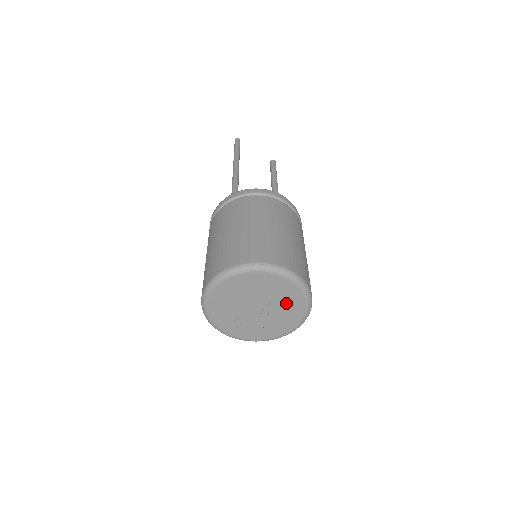
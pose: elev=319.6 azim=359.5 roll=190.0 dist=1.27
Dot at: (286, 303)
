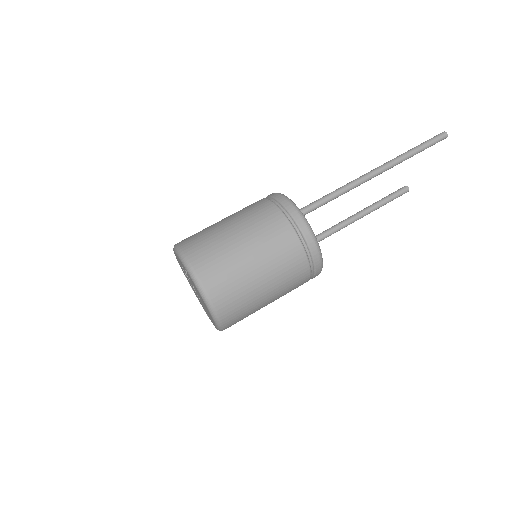
Dot at: occluded
